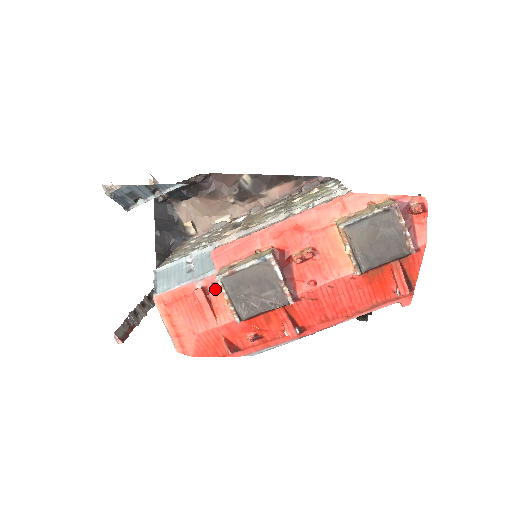
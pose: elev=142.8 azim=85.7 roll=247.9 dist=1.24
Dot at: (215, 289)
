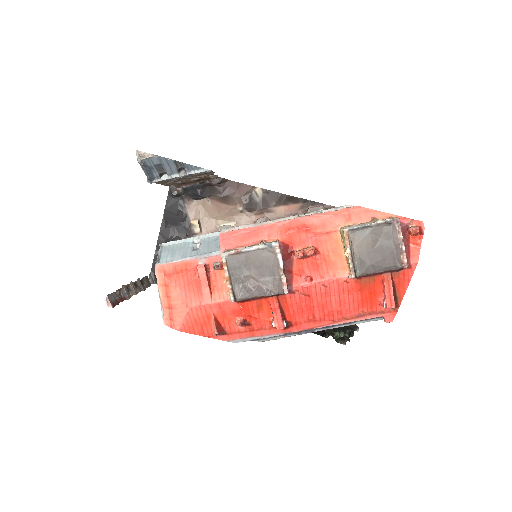
Dot at: (217, 267)
